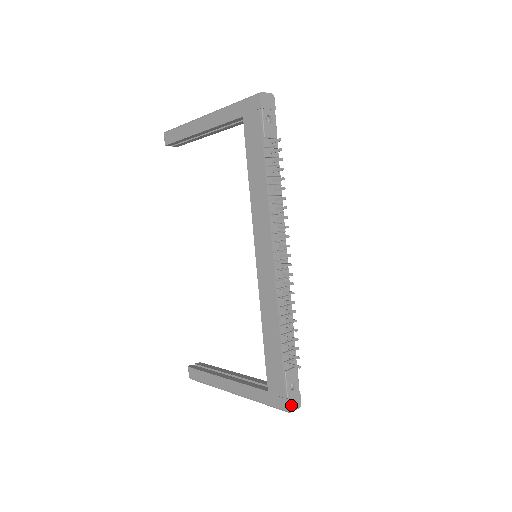
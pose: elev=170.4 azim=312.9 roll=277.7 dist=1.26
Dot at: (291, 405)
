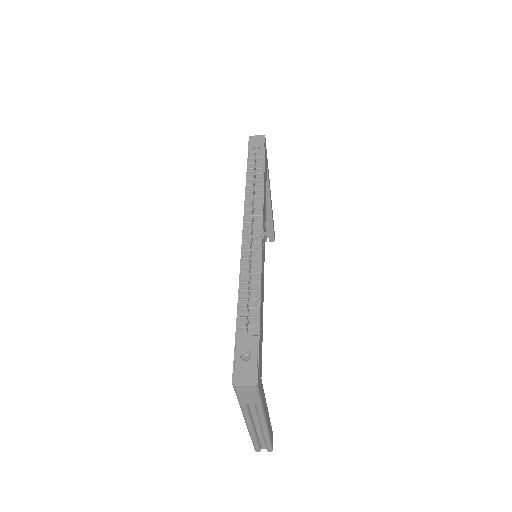
Dot at: (239, 377)
